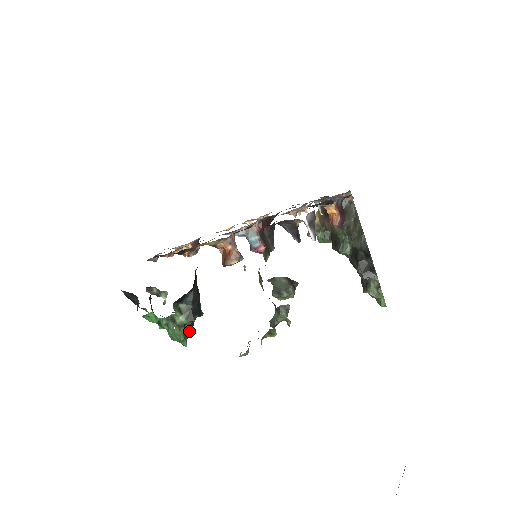
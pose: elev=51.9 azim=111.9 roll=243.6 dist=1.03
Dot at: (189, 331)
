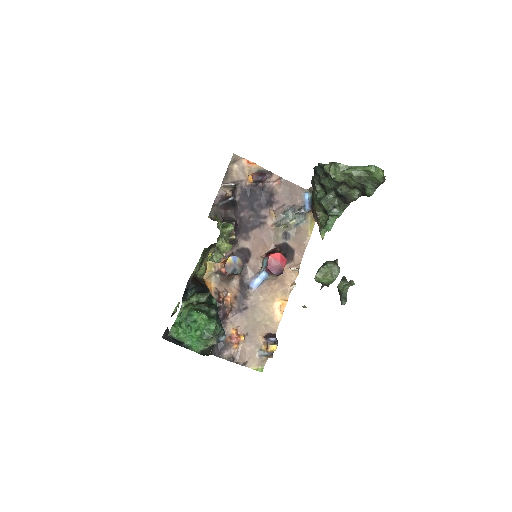
Dot at: (204, 312)
